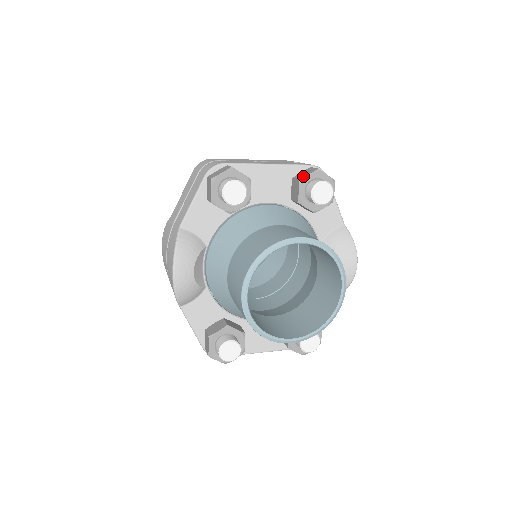
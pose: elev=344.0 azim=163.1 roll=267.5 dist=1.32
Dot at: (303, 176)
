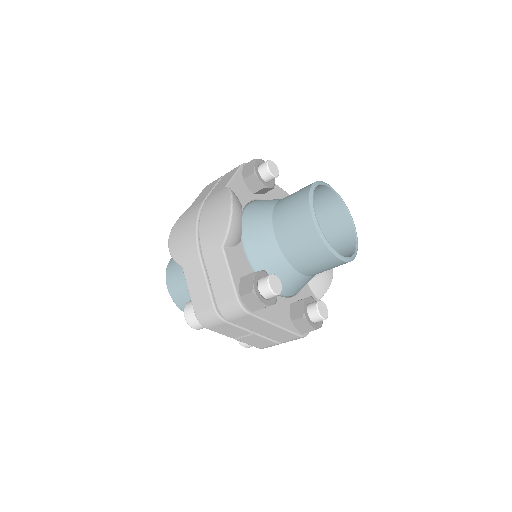
Dot at: occluded
